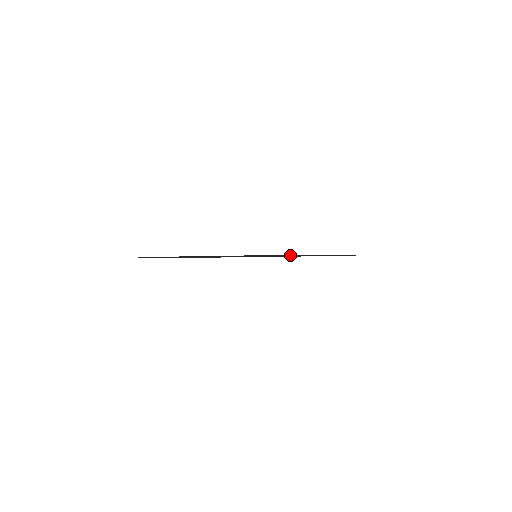
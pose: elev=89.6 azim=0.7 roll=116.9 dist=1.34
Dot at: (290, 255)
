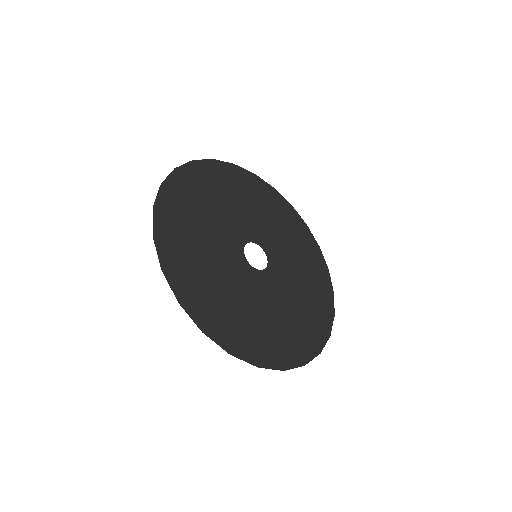
Dot at: (265, 234)
